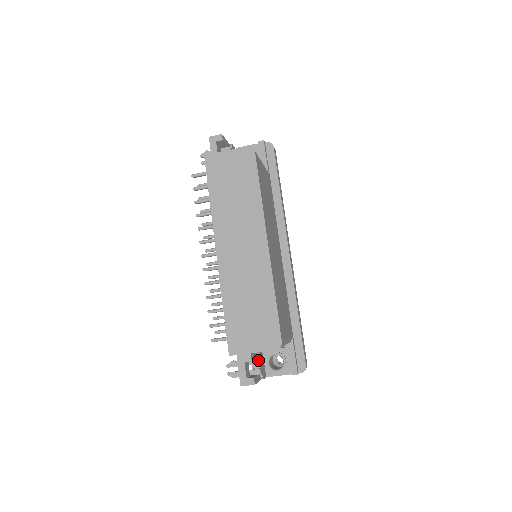
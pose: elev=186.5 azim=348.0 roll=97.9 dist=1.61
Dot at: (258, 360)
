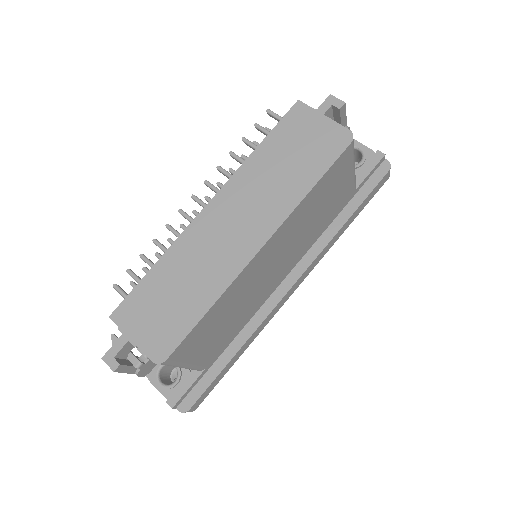
Dot at: occluded
